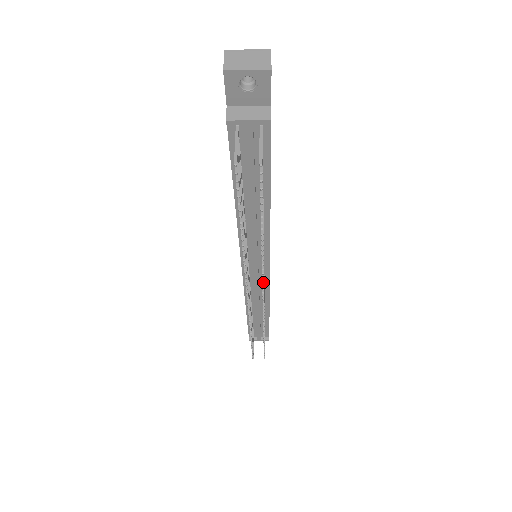
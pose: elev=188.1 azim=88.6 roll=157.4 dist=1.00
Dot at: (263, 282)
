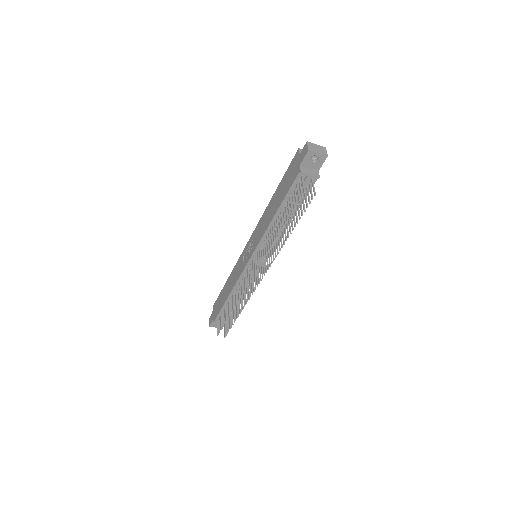
Dot at: occluded
